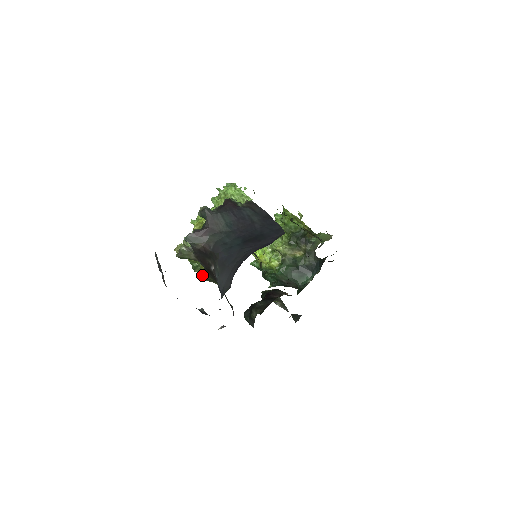
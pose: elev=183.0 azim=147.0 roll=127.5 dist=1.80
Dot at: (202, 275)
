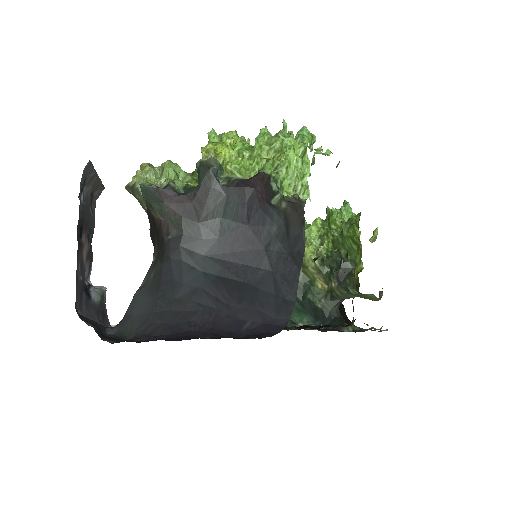
Dot at: occluded
